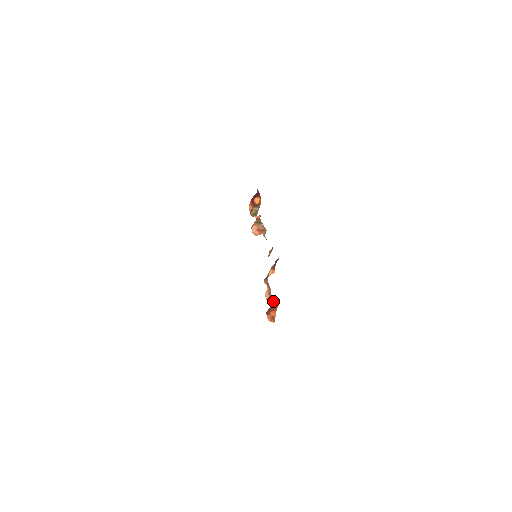
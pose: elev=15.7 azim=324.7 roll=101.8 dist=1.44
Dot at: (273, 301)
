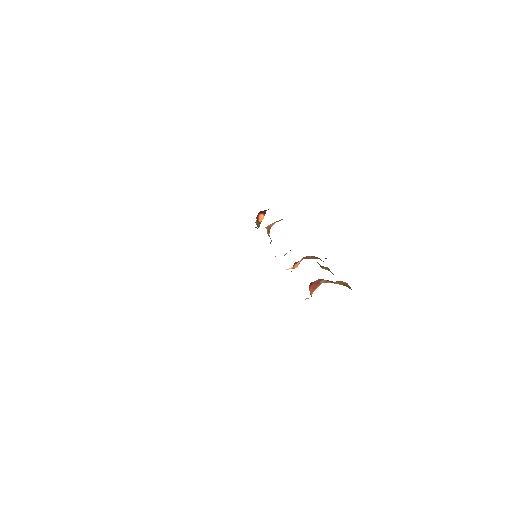
Dot at: occluded
